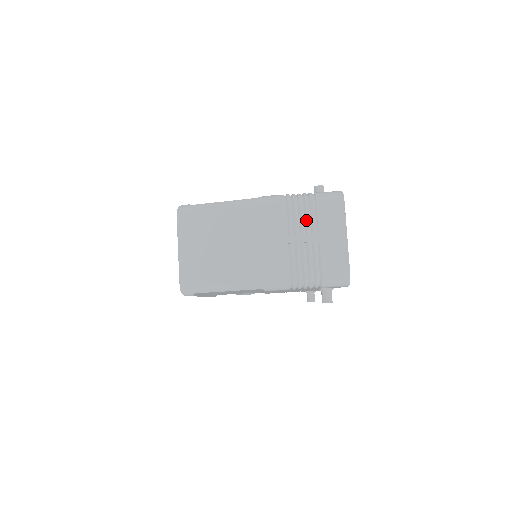
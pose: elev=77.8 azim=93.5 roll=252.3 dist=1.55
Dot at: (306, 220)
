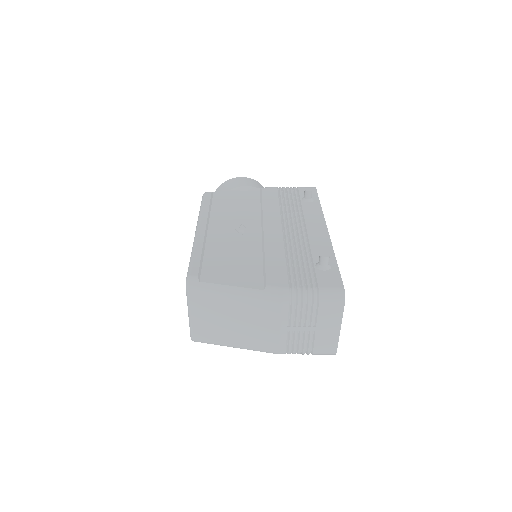
Dot at: (307, 316)
